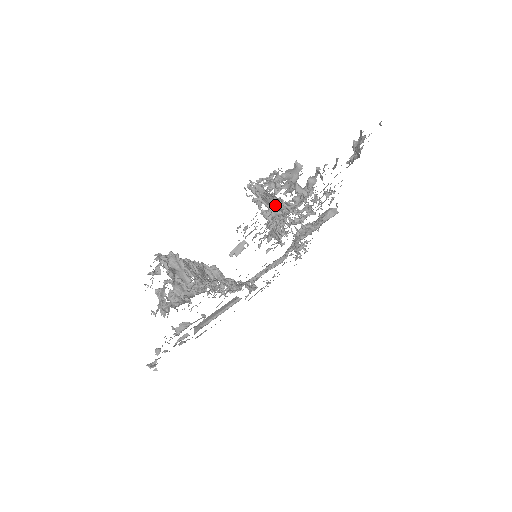
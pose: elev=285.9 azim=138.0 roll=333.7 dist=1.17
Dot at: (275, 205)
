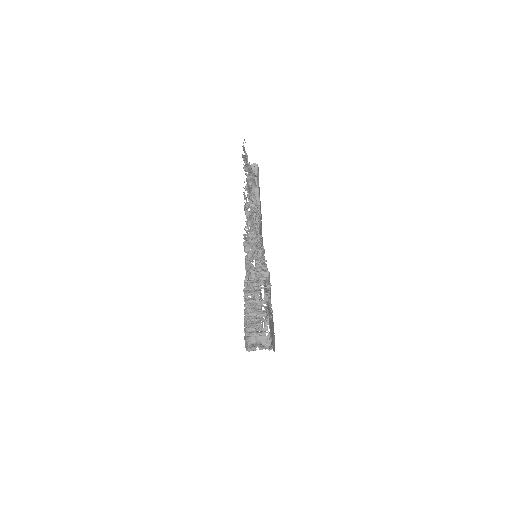
Dot at: (269, 286)
